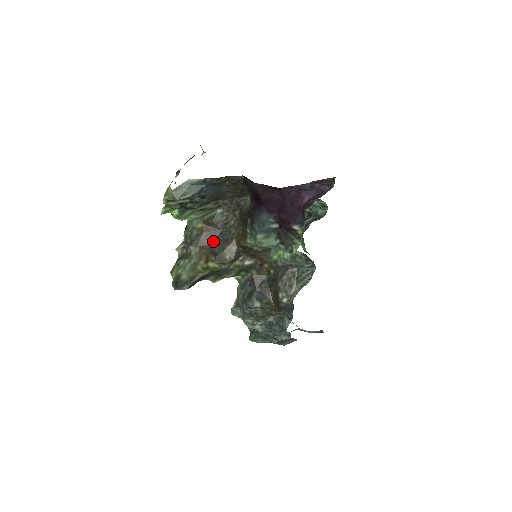
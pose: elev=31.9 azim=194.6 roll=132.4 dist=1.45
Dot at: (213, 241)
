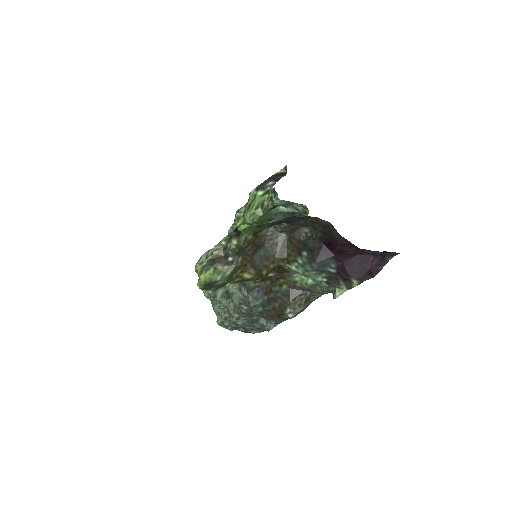
Dot at: (255, 254)
